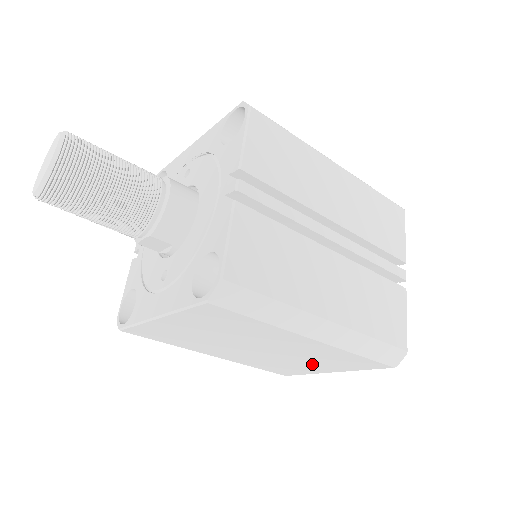
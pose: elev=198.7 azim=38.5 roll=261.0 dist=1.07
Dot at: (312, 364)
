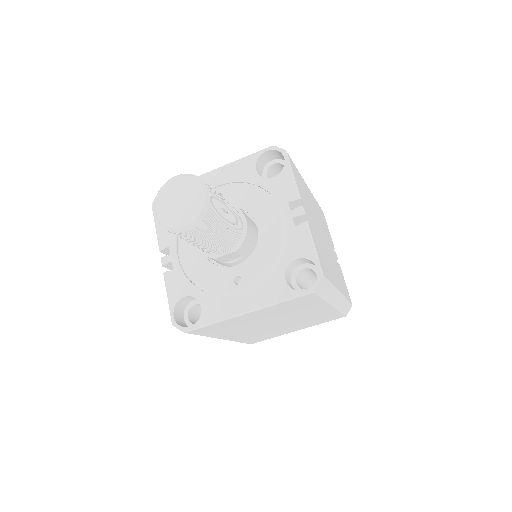
Dot at: (294, 327)
